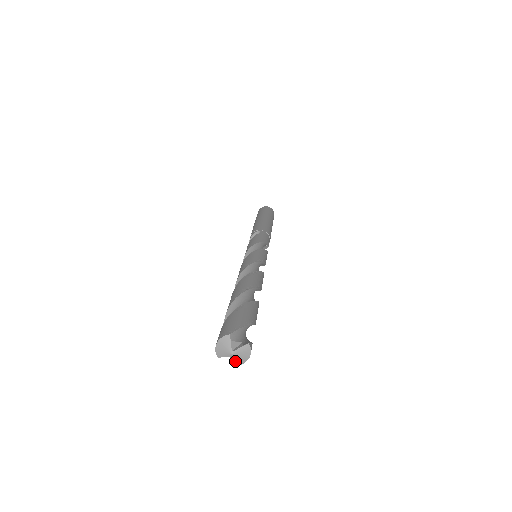
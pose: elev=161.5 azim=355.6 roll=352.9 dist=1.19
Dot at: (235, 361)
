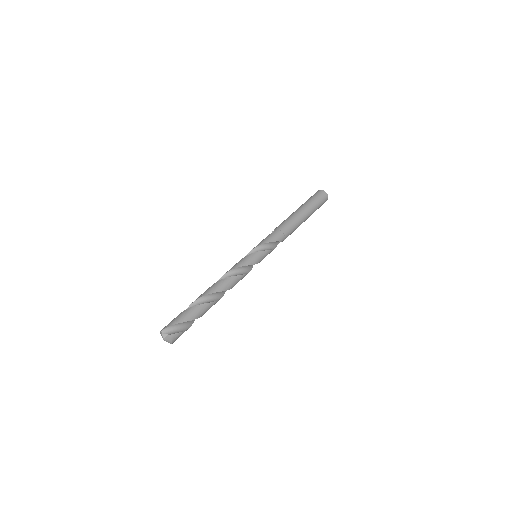
Dot at: (168, 342)
